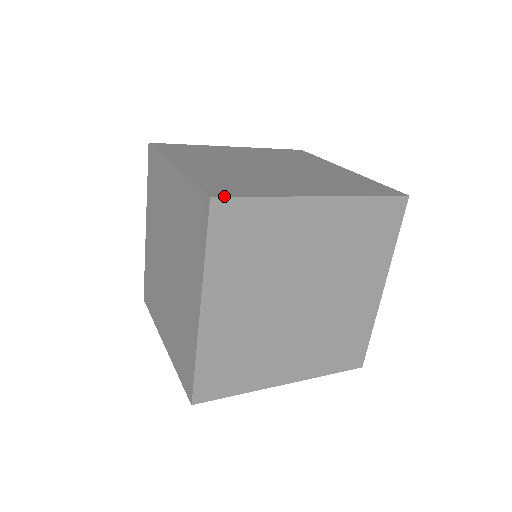
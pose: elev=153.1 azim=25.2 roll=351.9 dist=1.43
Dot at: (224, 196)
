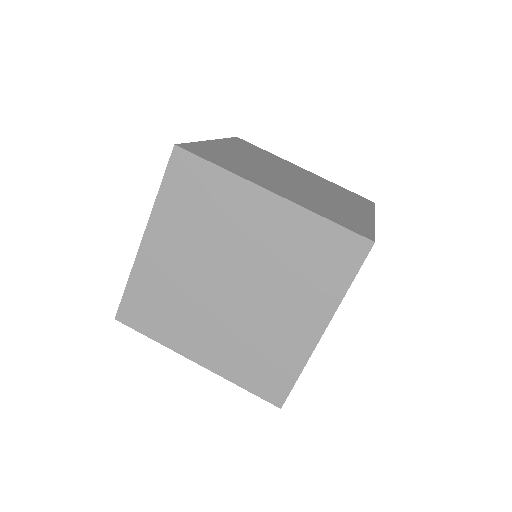
Dot at: (186, 149)
